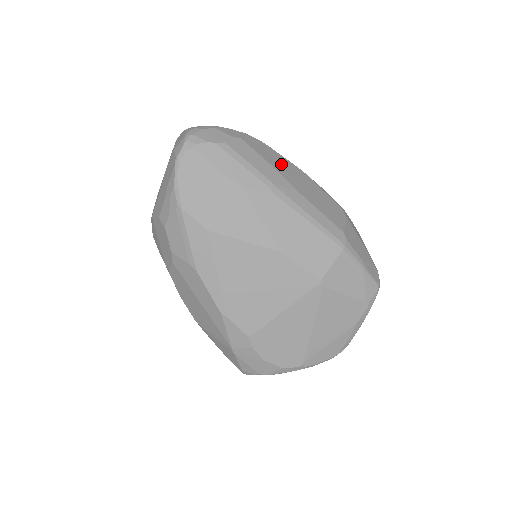
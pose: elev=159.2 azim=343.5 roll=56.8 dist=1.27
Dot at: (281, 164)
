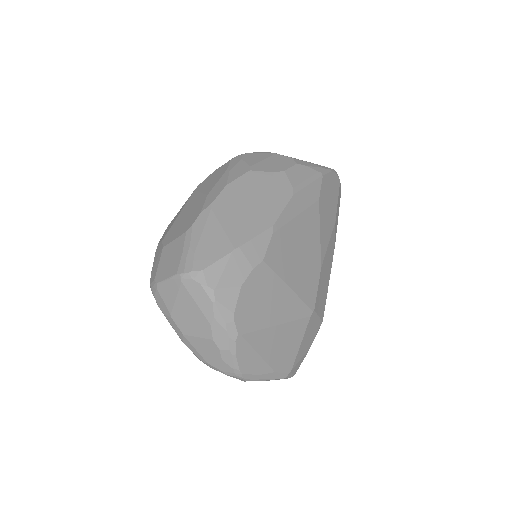
Dot at: occluded
